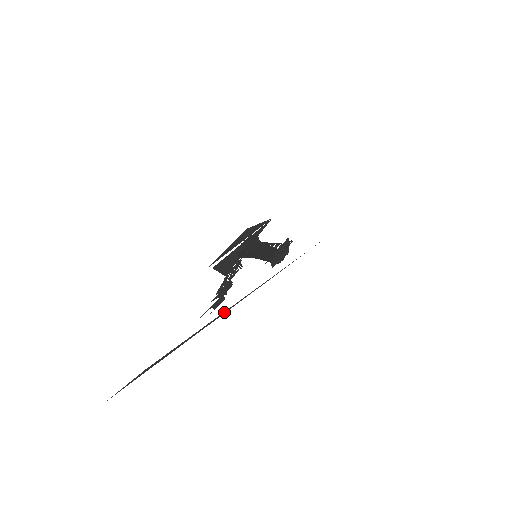
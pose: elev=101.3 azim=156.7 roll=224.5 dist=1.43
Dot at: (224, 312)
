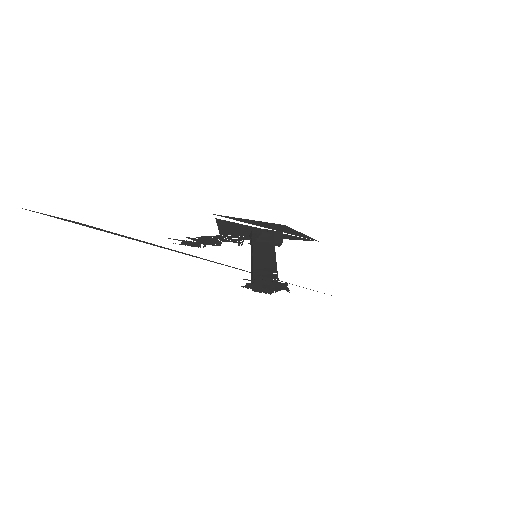
Dot at: (188, 254)
